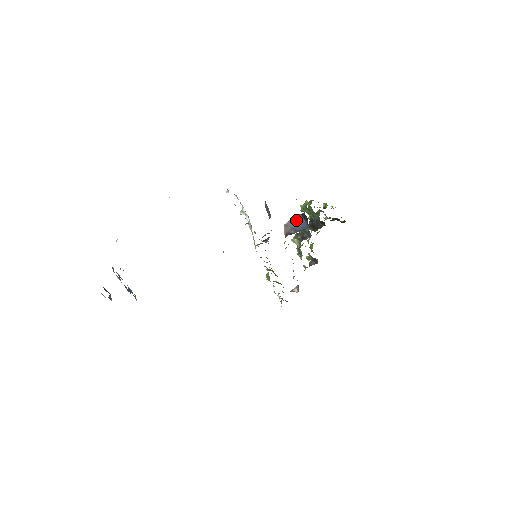
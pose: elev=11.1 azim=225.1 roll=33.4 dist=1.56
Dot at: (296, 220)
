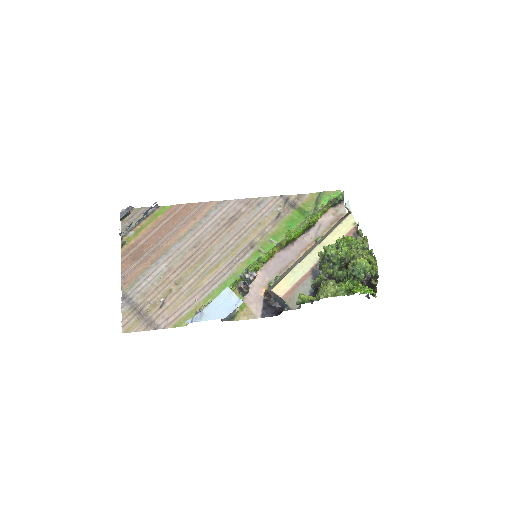
Dot at: (280, 300)
